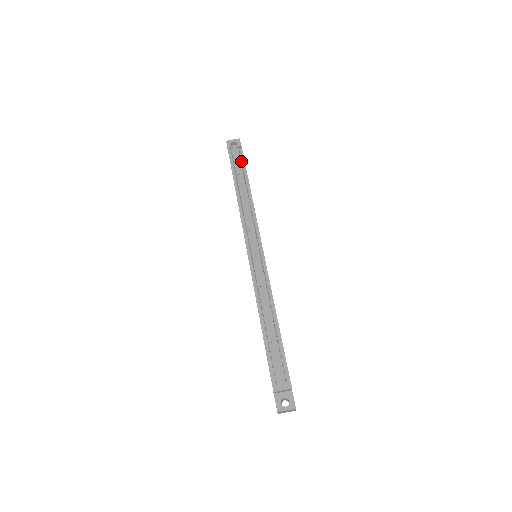
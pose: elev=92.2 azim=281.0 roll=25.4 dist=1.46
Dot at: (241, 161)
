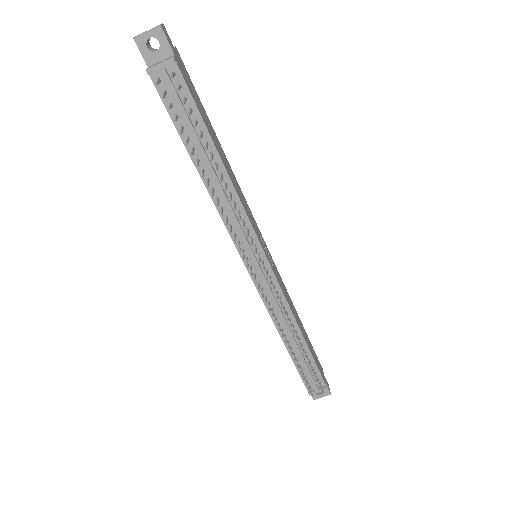
Dot at: (190, 114)
